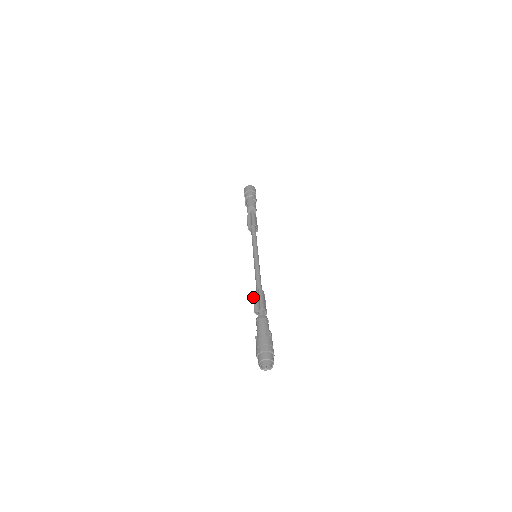
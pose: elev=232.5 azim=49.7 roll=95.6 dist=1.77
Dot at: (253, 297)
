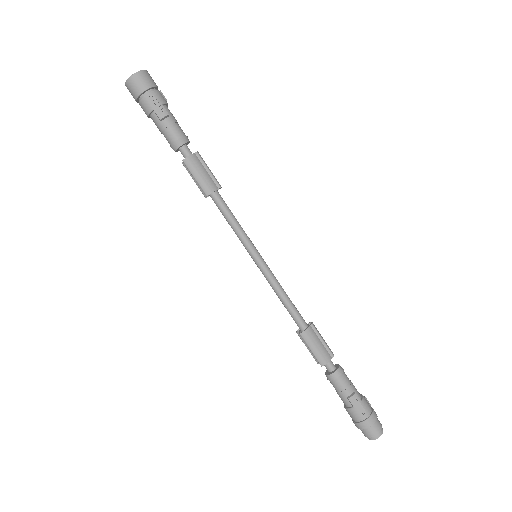
Dot at: occluded
